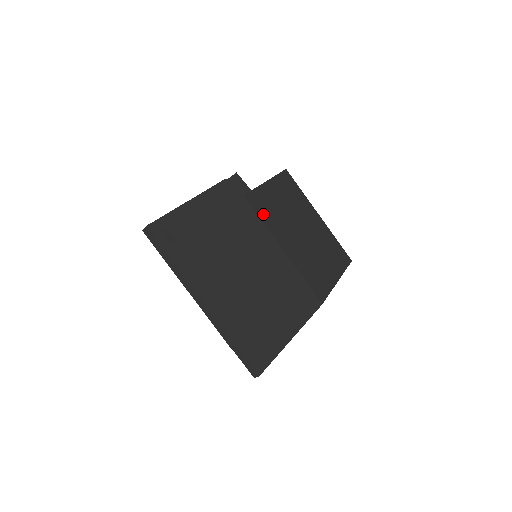
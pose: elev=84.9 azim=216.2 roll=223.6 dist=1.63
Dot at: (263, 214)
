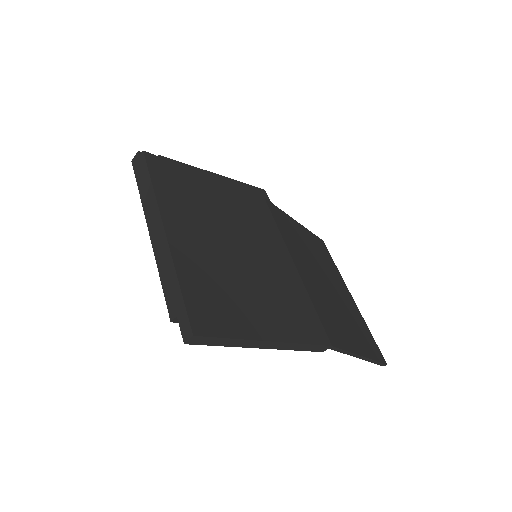
Dot at: (281, 226)
